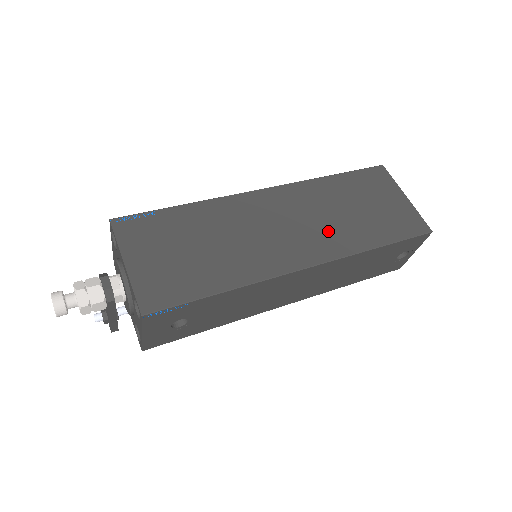
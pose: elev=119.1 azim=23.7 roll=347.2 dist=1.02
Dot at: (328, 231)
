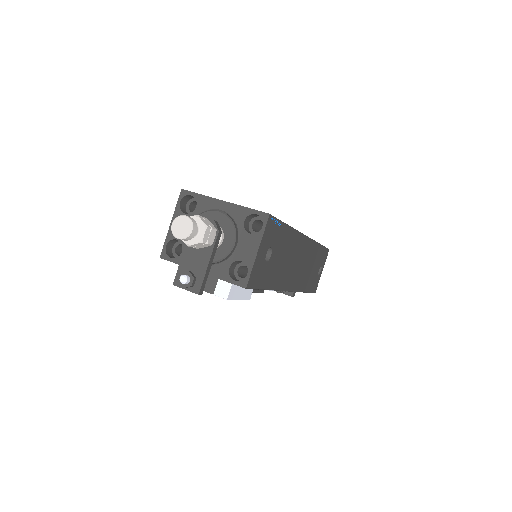
Dot at: occluded
